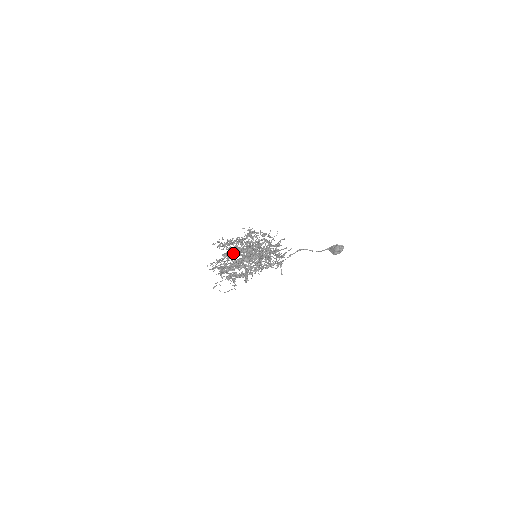
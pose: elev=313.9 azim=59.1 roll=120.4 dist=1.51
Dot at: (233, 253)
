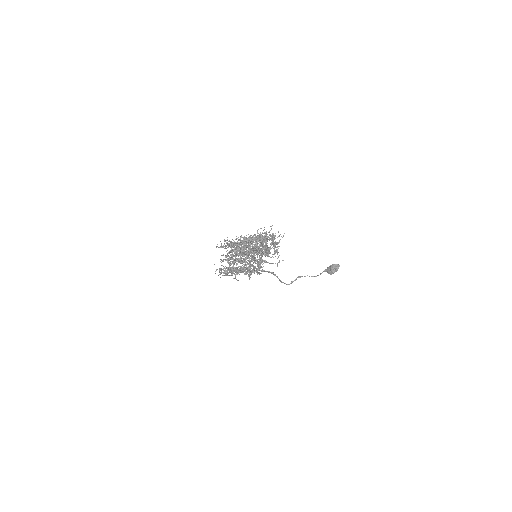
Dot at: (235, 250)
